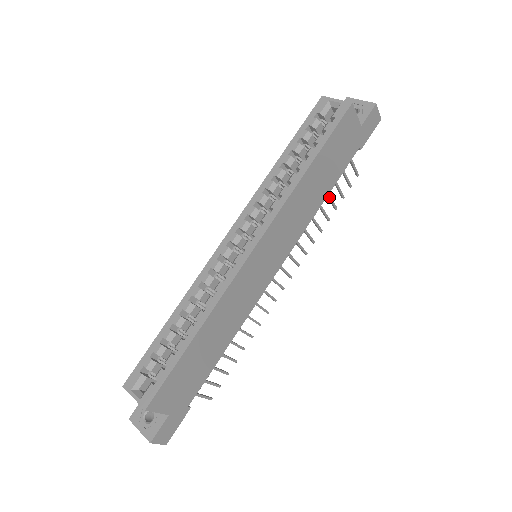
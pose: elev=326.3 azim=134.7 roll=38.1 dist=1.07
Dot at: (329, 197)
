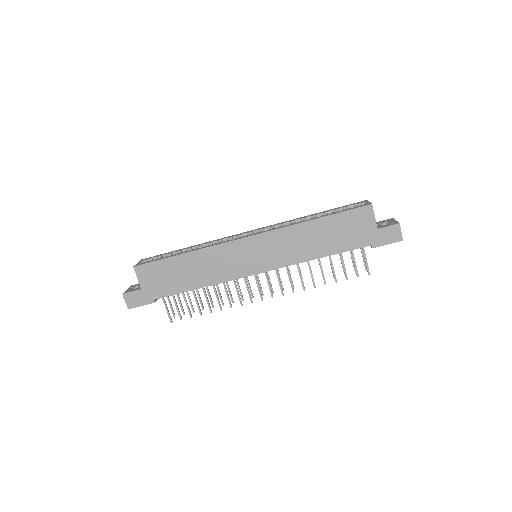
Dot at: (332, 264)
